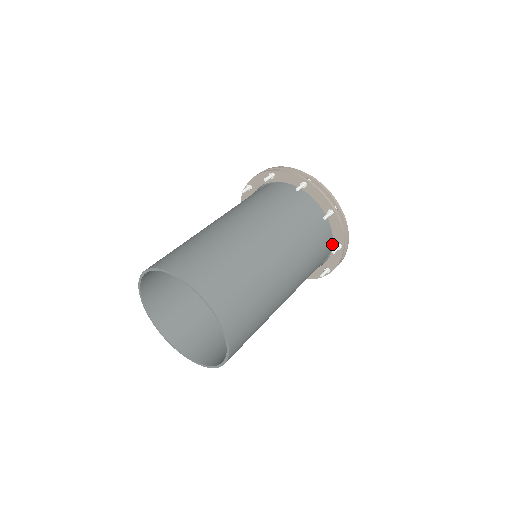
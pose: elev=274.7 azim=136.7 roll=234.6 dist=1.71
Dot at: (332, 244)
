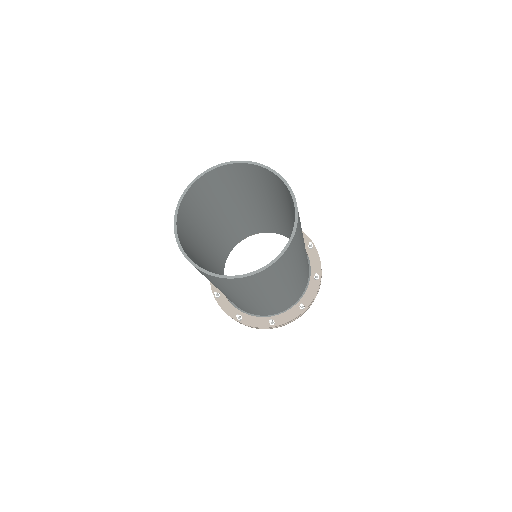
Dot at: (294, 304)
